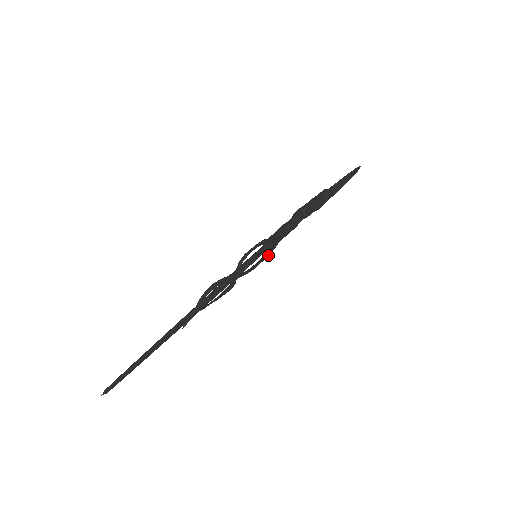
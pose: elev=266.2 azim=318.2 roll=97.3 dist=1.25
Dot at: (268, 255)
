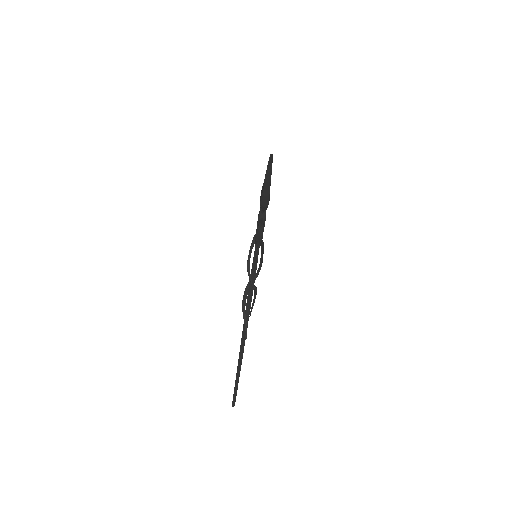
Dot at: (263, 250)
